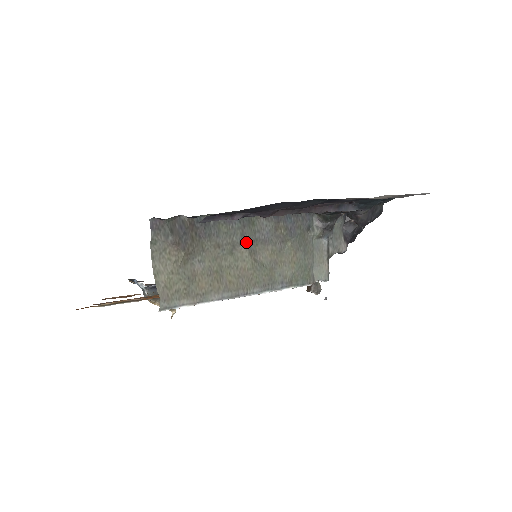
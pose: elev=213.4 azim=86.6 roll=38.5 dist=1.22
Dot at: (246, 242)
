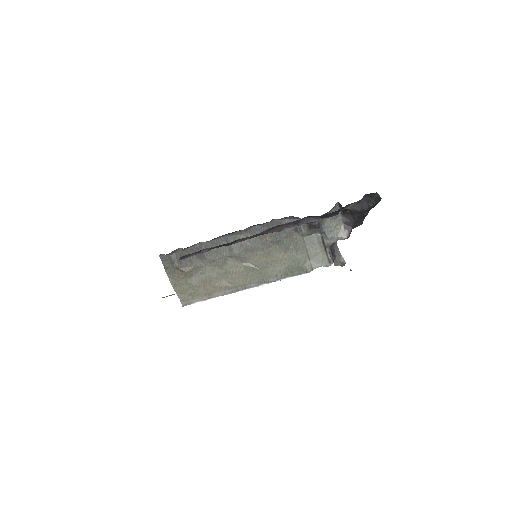
Dot at: (235, 254)
